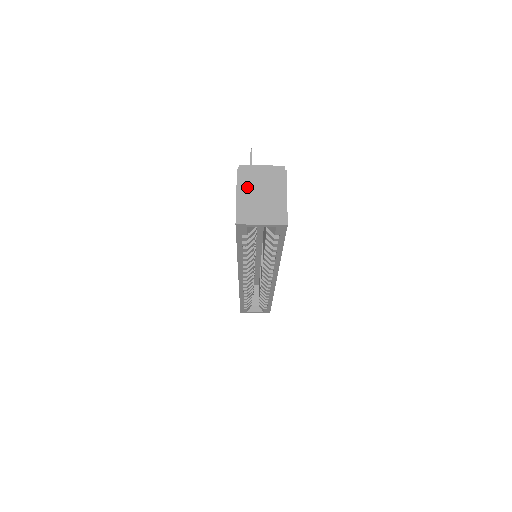
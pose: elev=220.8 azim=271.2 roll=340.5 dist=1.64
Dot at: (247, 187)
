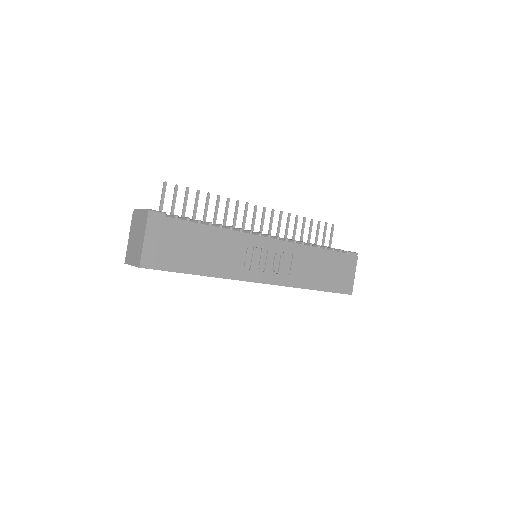
Dot at: (133, 230)
